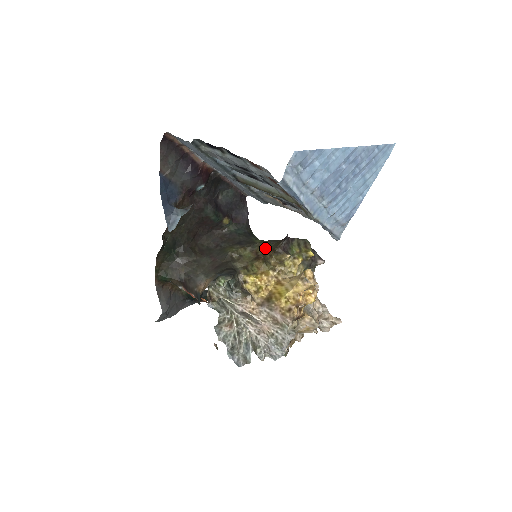
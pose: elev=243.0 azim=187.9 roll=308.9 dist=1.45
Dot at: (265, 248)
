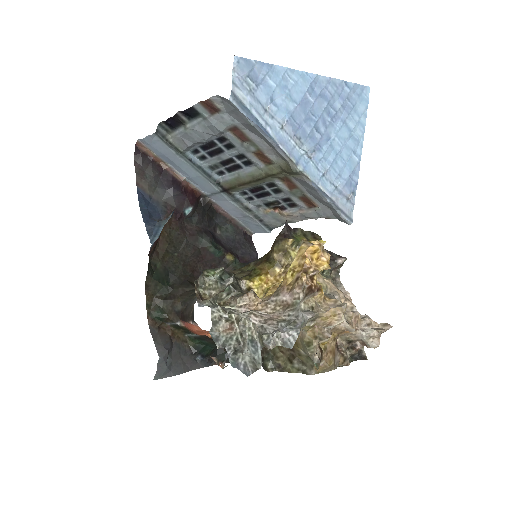
Dot at: (268, 252)
